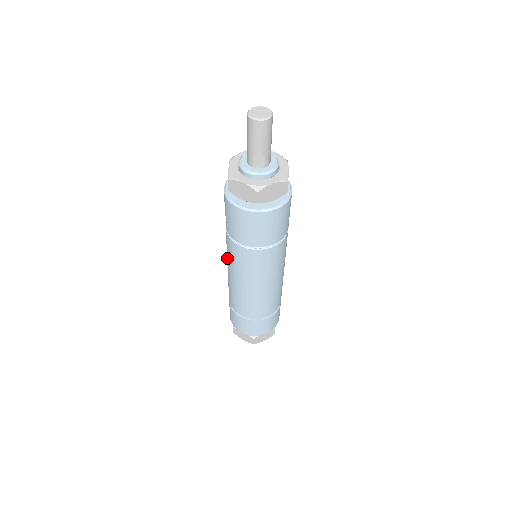
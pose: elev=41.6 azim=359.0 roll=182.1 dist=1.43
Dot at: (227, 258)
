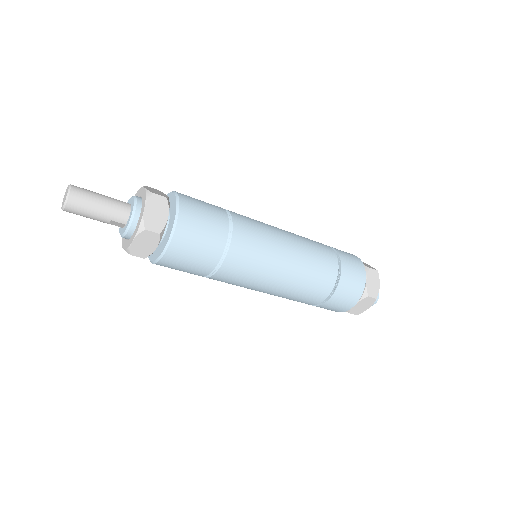
Dot at: occluded
